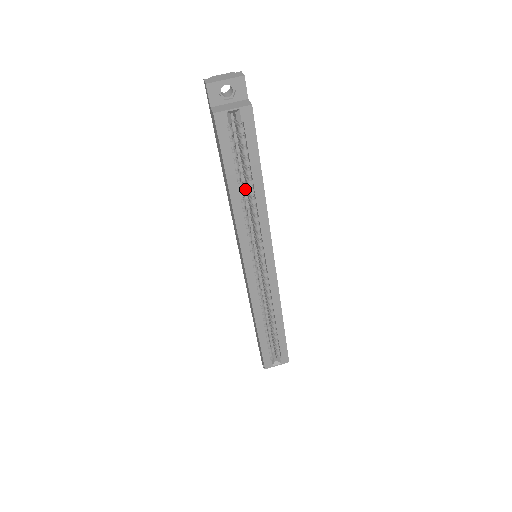
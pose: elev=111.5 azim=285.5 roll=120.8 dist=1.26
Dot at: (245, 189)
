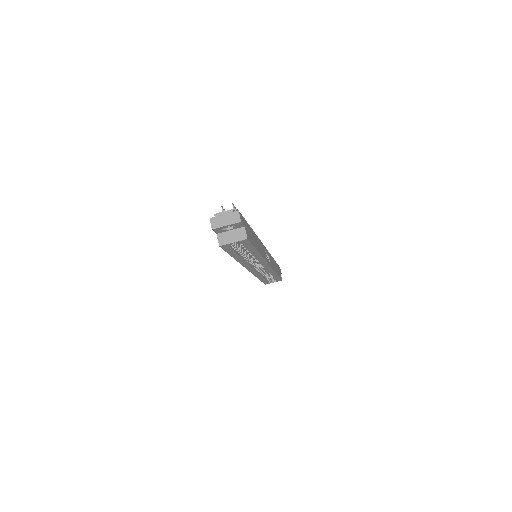
Dot at: occluded
